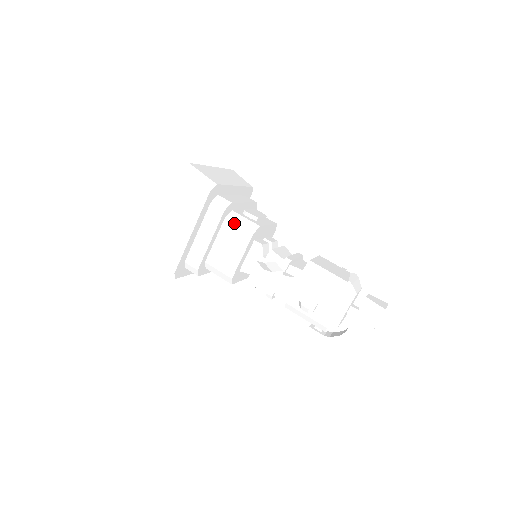
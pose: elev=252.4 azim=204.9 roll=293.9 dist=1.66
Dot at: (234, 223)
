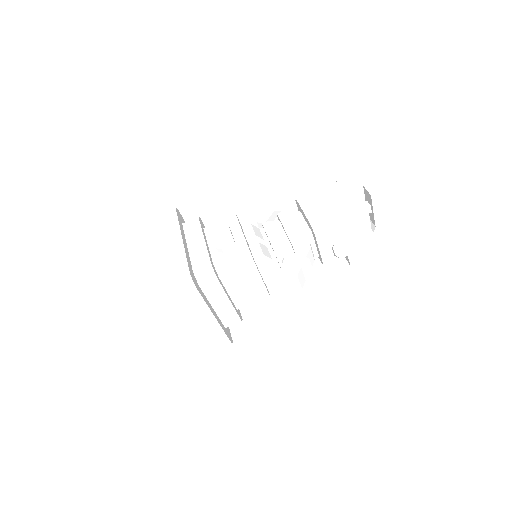
Dot at: (230, 272)
